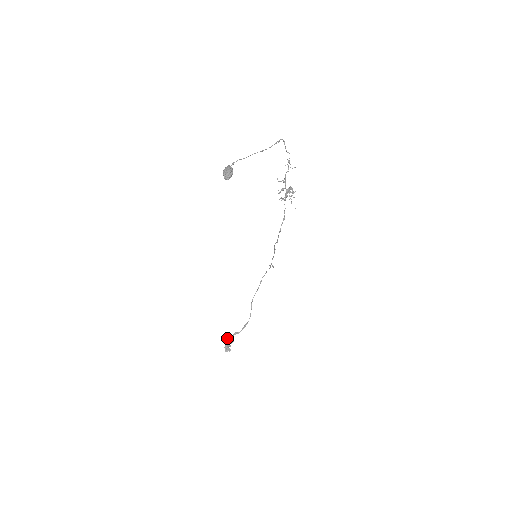
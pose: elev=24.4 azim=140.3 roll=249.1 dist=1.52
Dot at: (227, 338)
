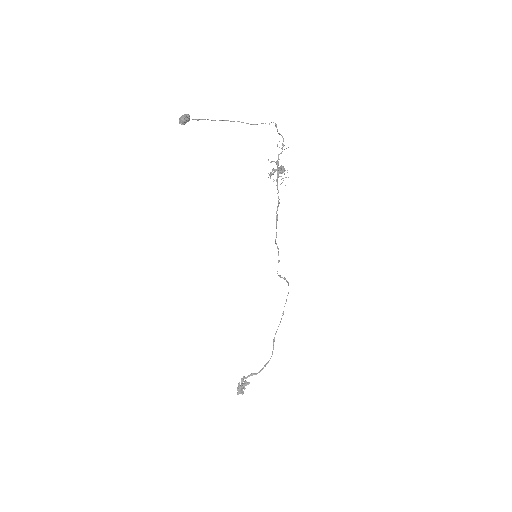
Dot at: (241, 378)
